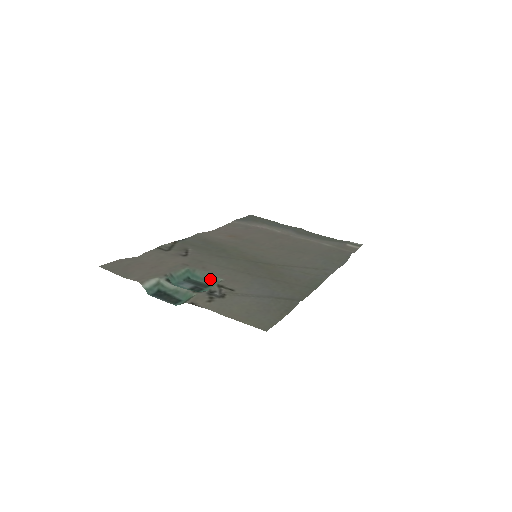
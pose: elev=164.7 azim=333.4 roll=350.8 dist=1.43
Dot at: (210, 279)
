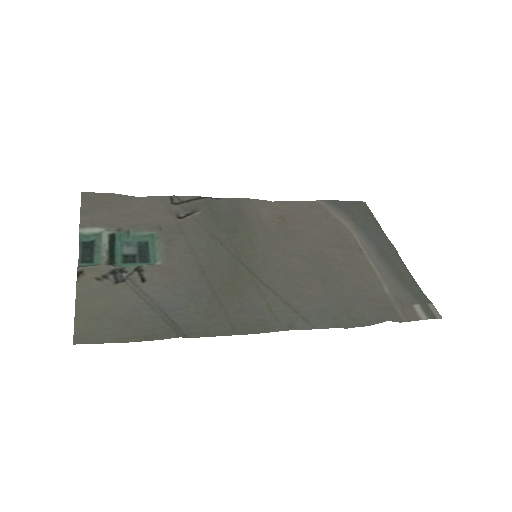
Dot at: (157, 256)
